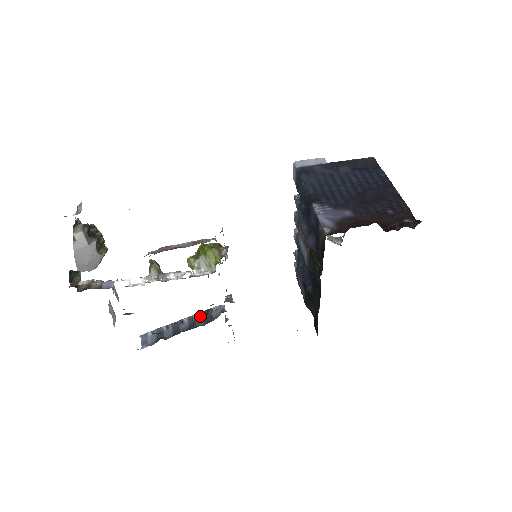
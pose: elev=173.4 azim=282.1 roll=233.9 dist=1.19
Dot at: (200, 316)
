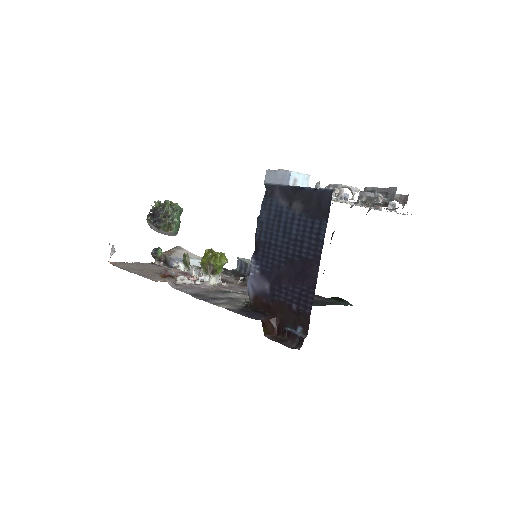
Dot at: occluded
